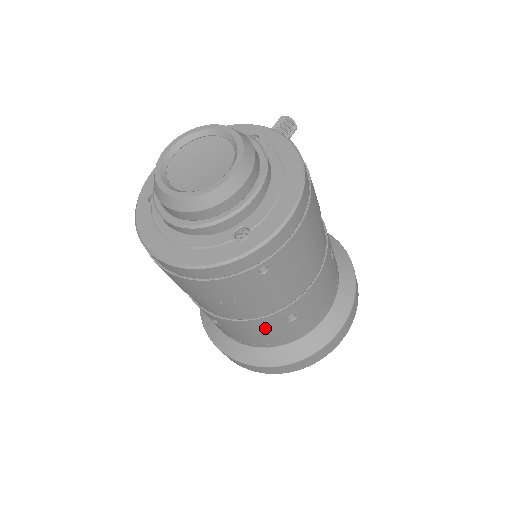
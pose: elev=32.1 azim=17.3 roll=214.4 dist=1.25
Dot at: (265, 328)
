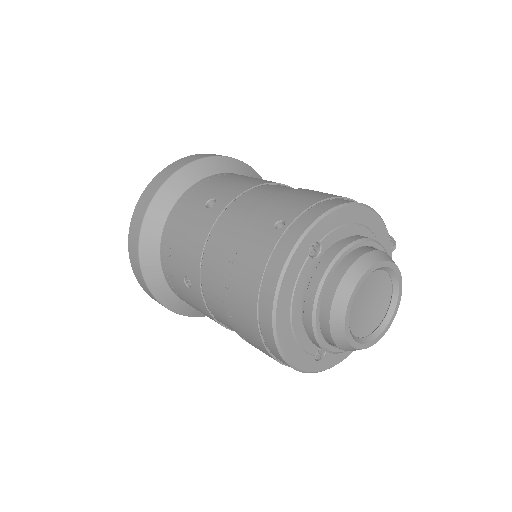
Dot at: (210, 318)
